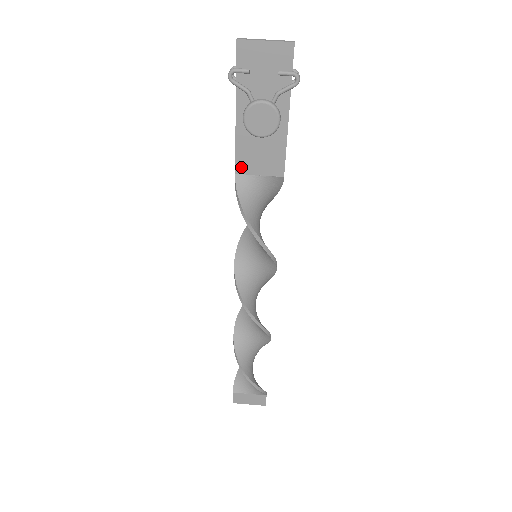
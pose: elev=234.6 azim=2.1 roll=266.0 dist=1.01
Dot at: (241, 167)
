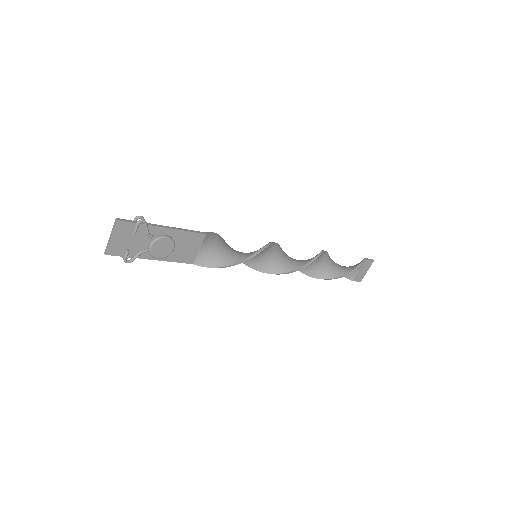
Dot at: (190, 260)
